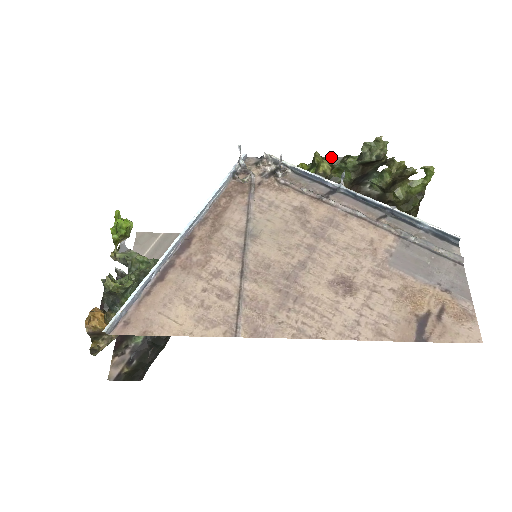
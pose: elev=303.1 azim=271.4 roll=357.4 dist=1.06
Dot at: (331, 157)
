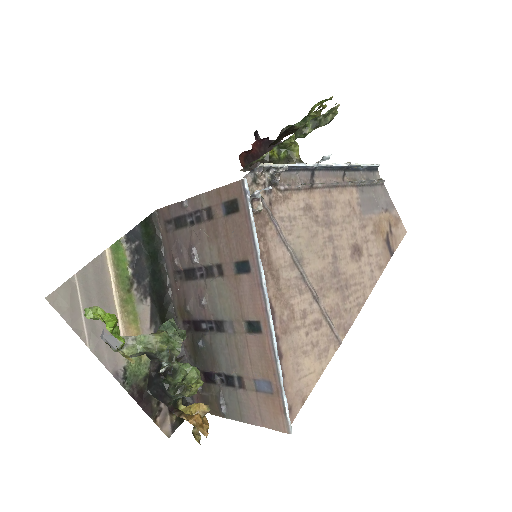
Dot at: occluded
